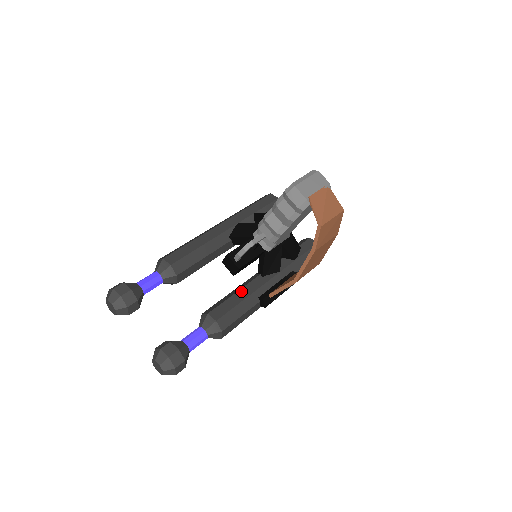
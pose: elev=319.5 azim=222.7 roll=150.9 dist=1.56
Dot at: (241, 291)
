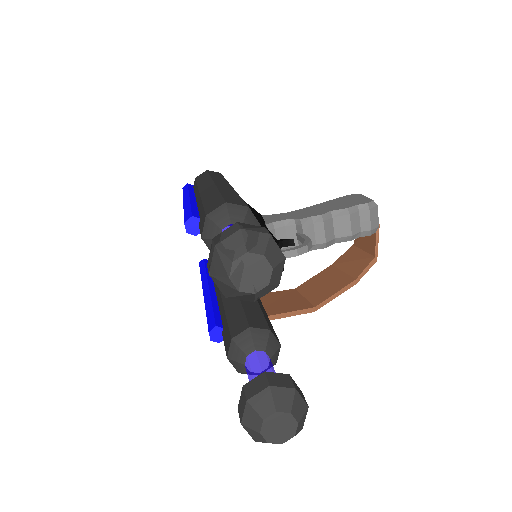
Dot at: (259, 302)
